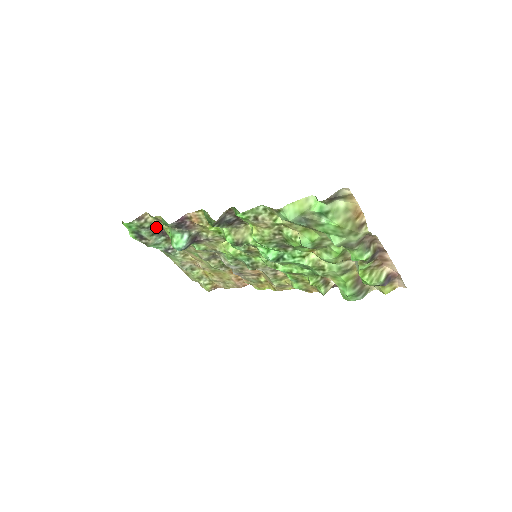
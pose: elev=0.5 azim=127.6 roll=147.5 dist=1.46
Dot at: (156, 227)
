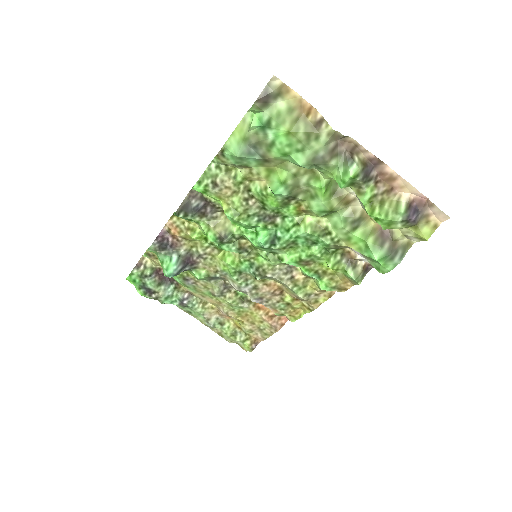
Dot at: (159, 272)
